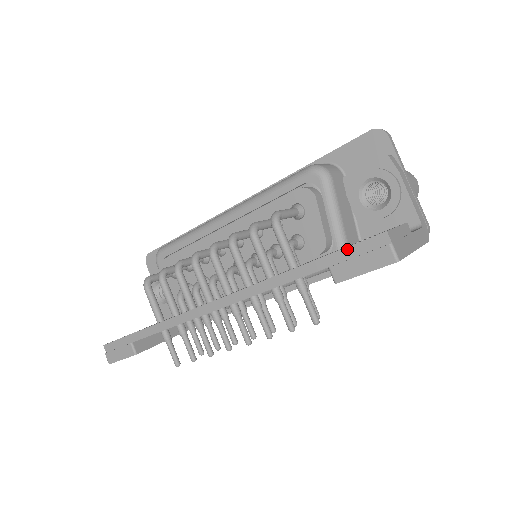
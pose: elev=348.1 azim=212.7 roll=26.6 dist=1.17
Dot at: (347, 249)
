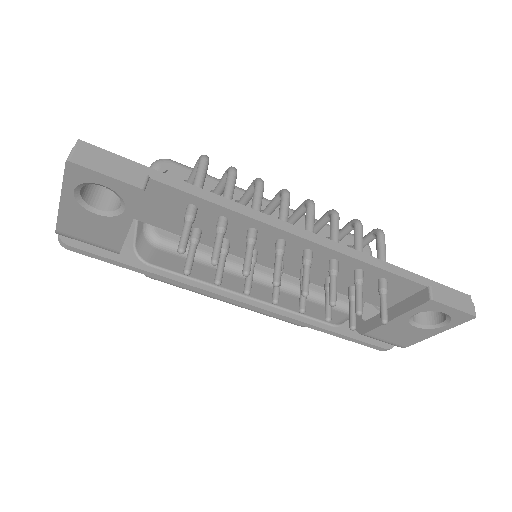
Dot at: (444, 286)
